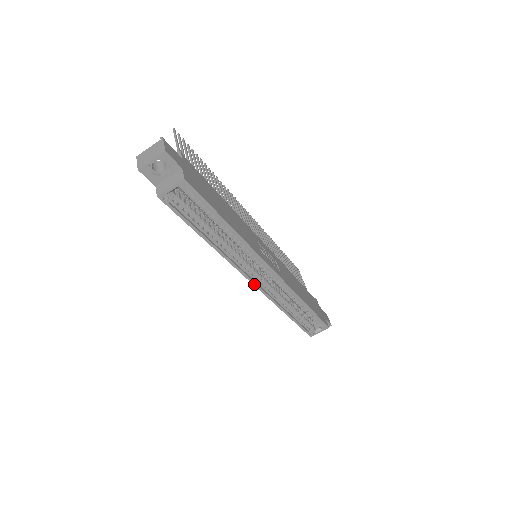
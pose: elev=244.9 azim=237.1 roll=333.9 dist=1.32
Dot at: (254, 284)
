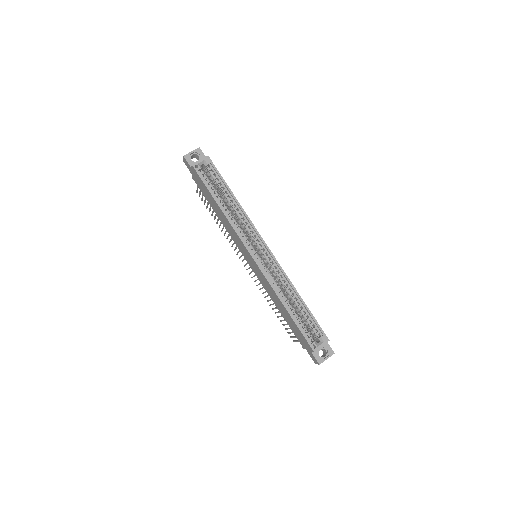
Dot at: (254, 258)
